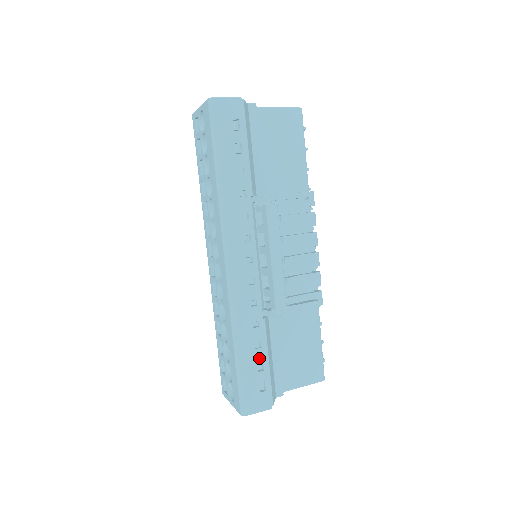
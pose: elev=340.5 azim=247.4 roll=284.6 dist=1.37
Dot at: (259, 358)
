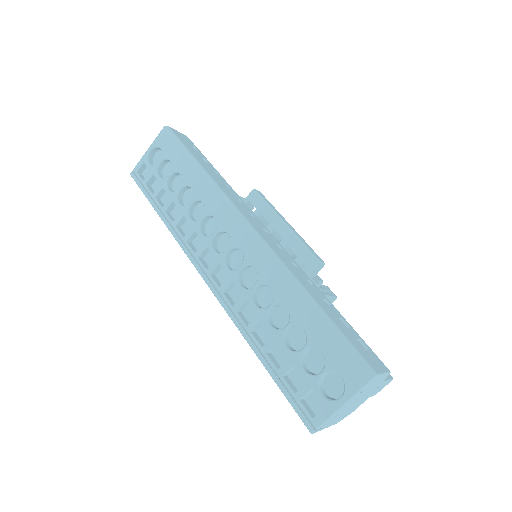
Dot at: (337, 314)
